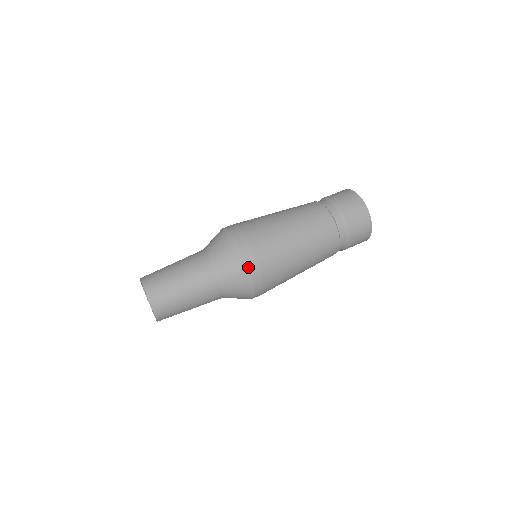
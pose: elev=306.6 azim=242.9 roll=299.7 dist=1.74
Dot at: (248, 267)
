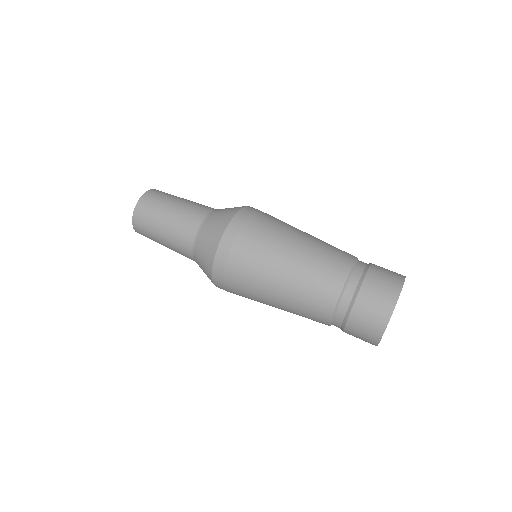
Dot at: (212, 270)
